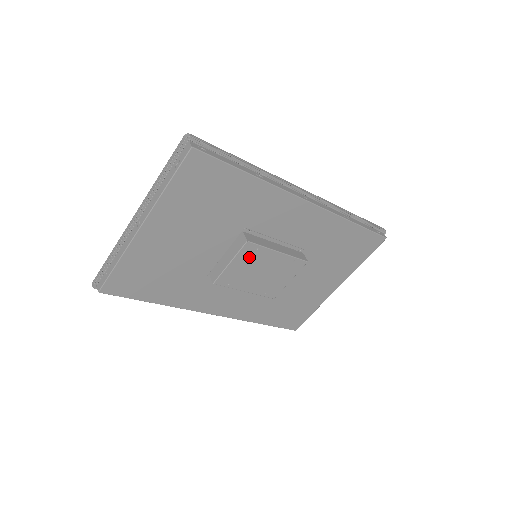
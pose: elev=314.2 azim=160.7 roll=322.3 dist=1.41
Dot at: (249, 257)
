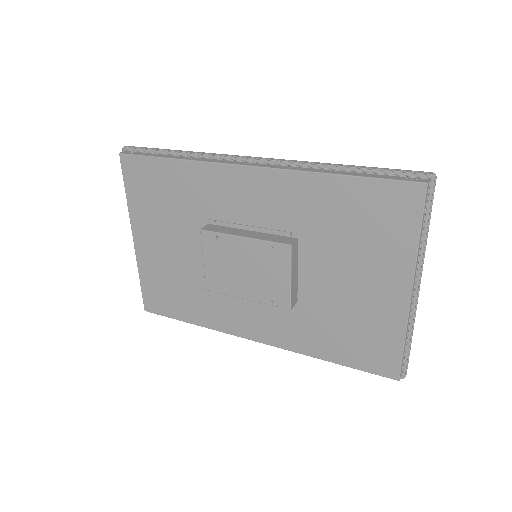
Dot at: (217, 250)
